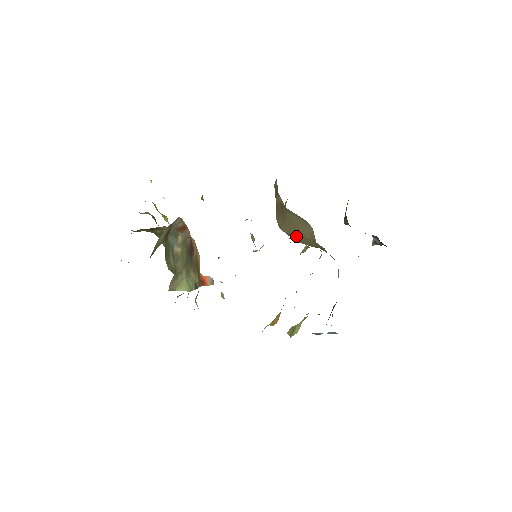
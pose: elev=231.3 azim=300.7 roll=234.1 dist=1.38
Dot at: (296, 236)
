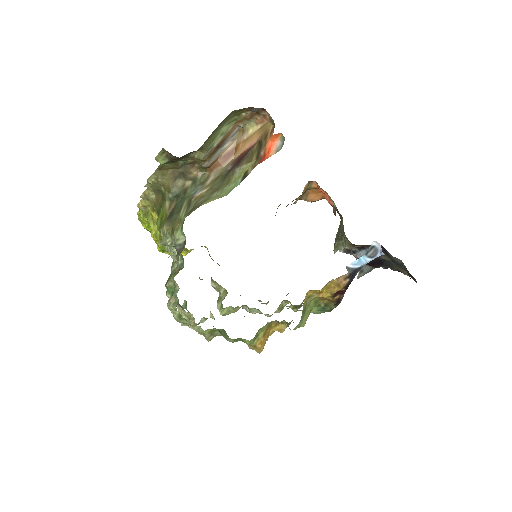
Dot at: occluded
